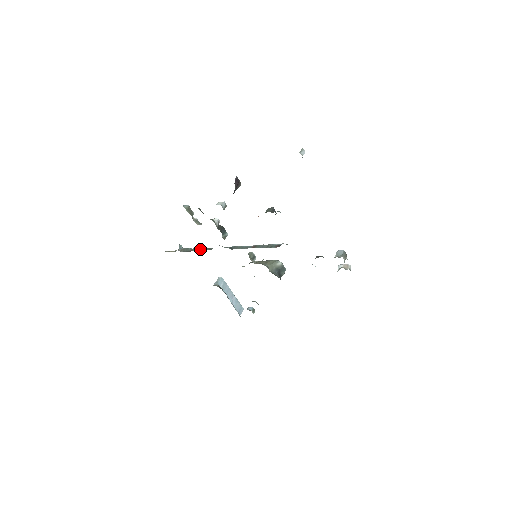
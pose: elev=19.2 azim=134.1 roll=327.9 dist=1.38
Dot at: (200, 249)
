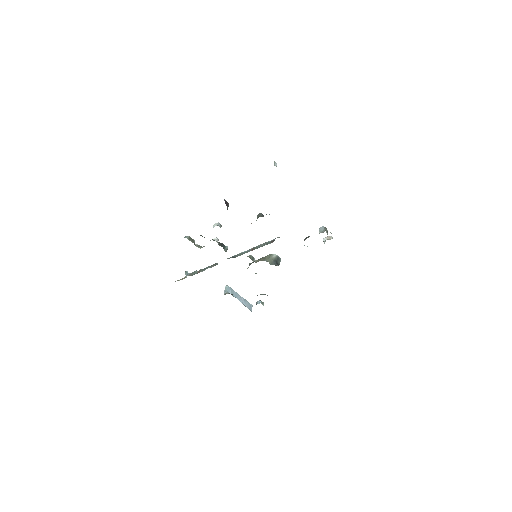
Dot at: (206, 268)
